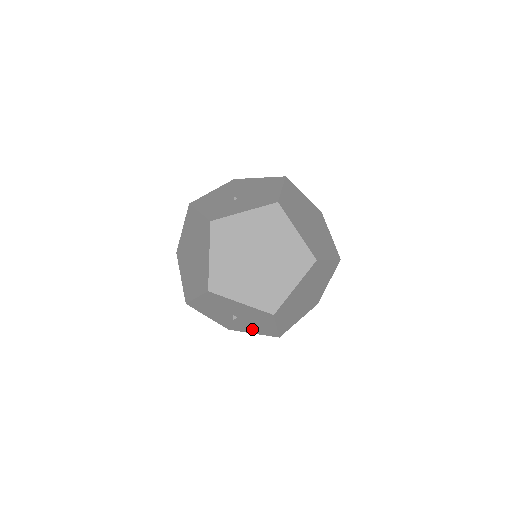
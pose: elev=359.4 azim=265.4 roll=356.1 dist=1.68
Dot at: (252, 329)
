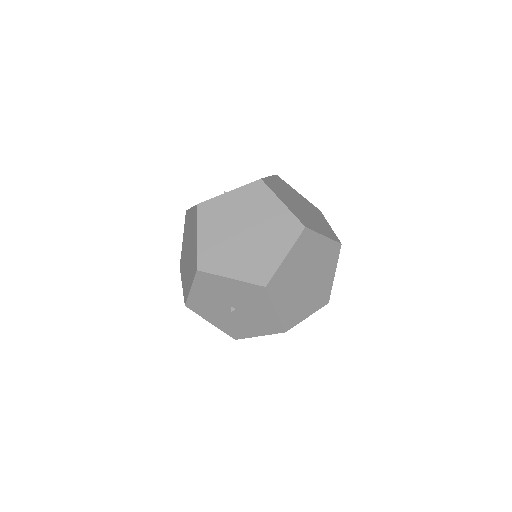
Dot at: (256, 327)
